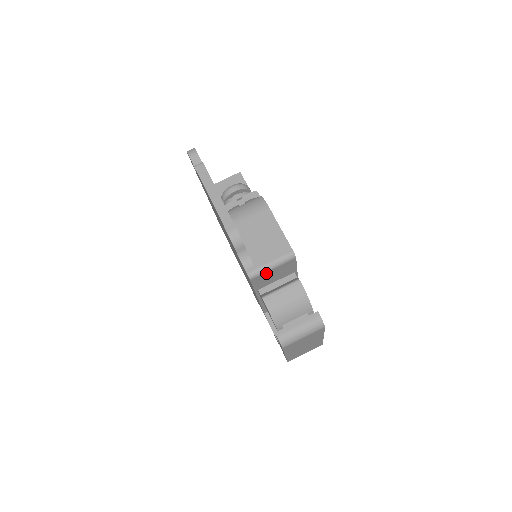
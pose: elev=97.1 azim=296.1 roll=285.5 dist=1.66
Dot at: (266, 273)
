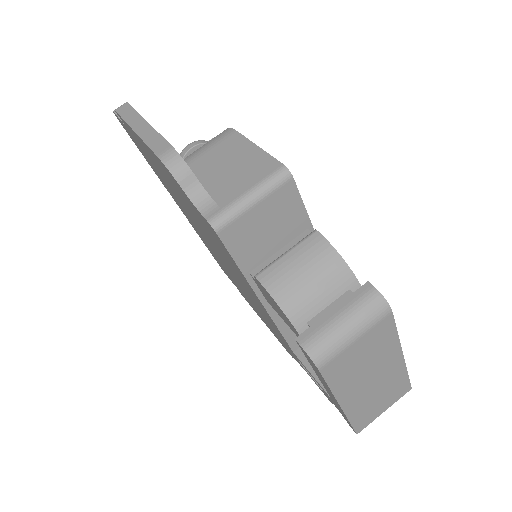
Dot at: (245, 217)
